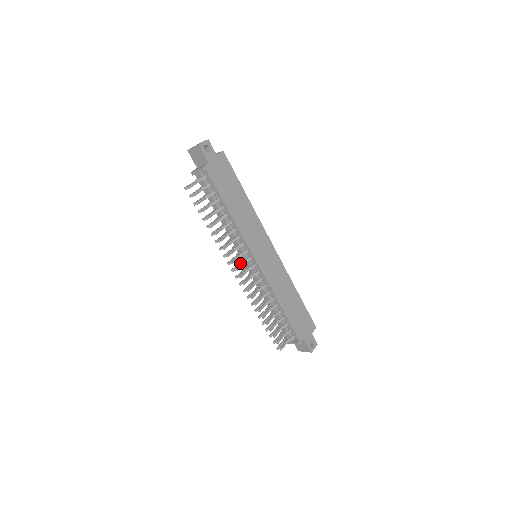
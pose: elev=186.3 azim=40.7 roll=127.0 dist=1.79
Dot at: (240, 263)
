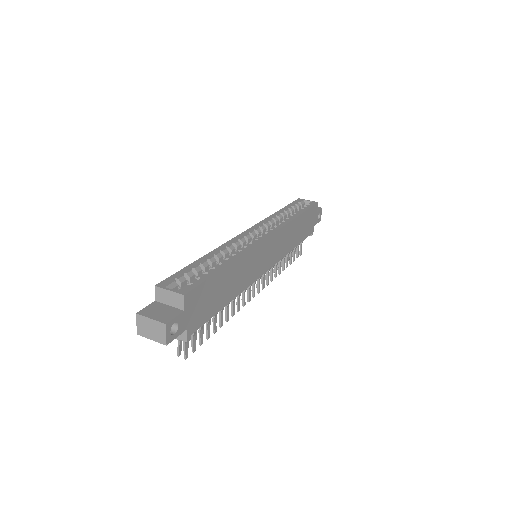
Dot at: occluded
